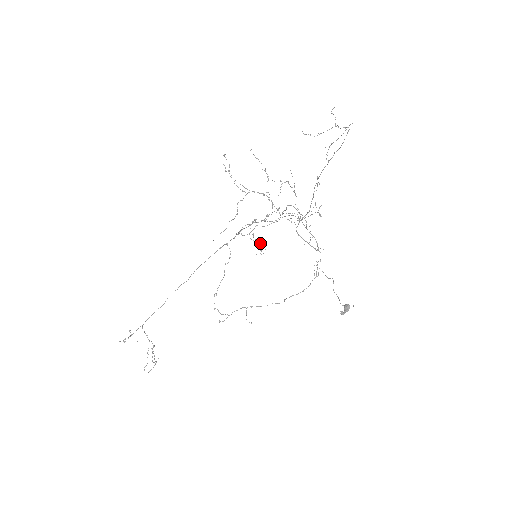
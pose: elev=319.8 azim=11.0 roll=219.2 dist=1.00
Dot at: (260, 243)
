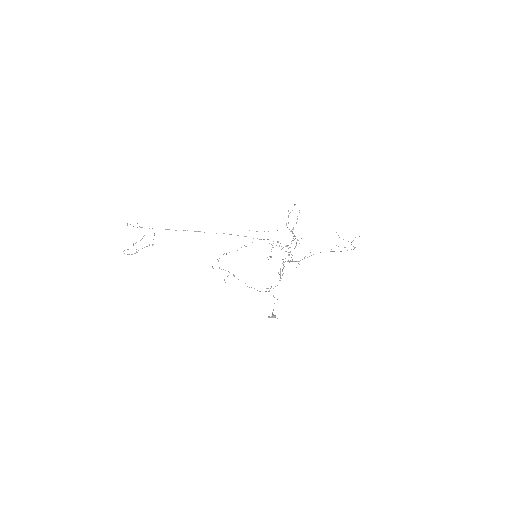
Dot at: occluded
